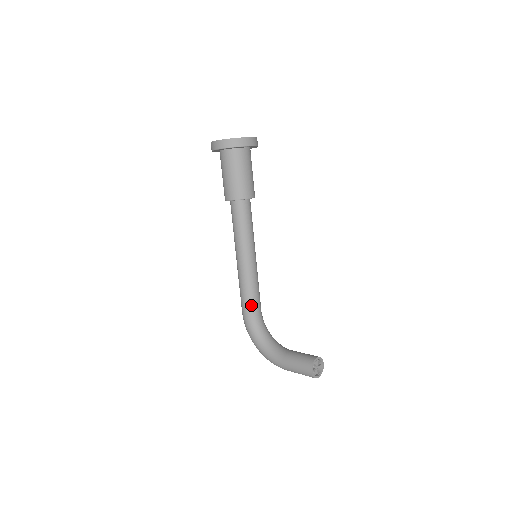
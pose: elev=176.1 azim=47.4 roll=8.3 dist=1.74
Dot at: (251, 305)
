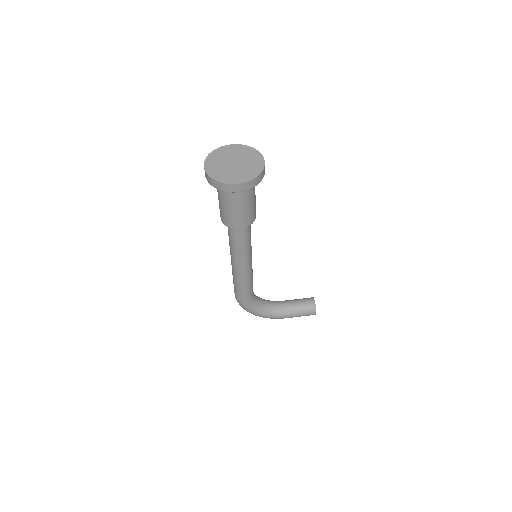
Dot at: (251, 292)
